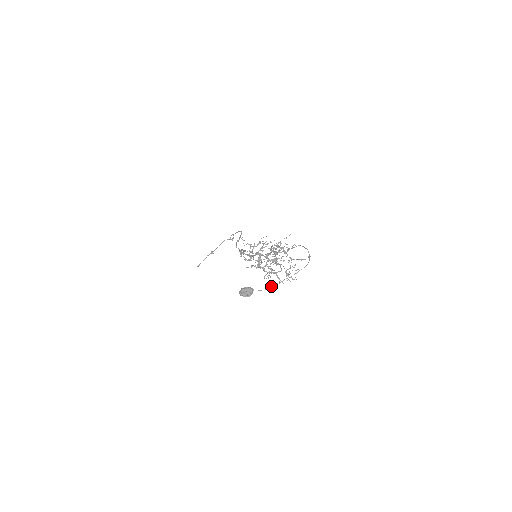
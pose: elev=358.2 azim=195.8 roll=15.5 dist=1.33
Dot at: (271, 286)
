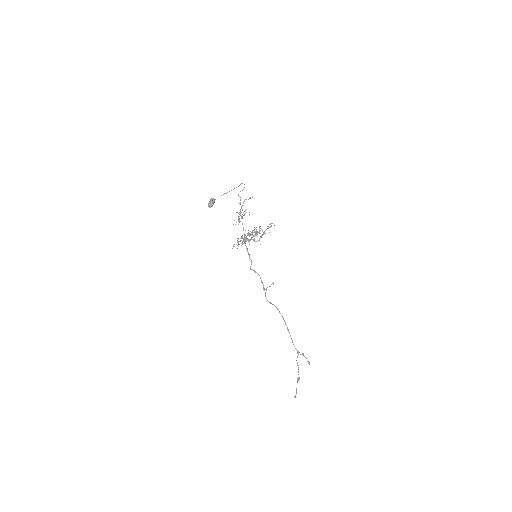
Dot at: occluded
